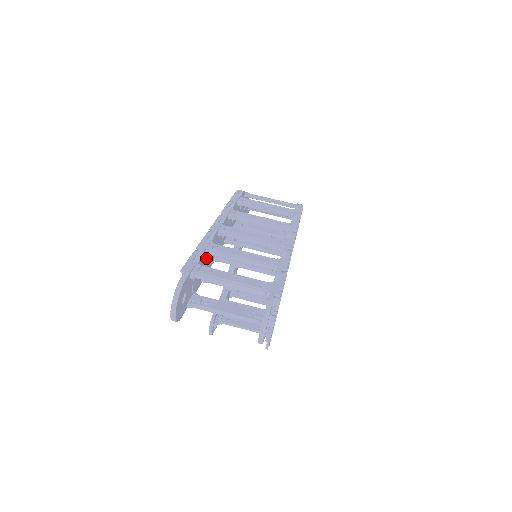
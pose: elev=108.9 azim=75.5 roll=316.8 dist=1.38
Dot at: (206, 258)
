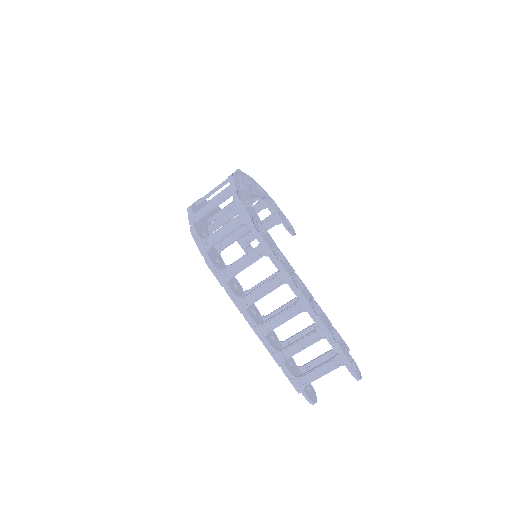
Dot at: occluded
